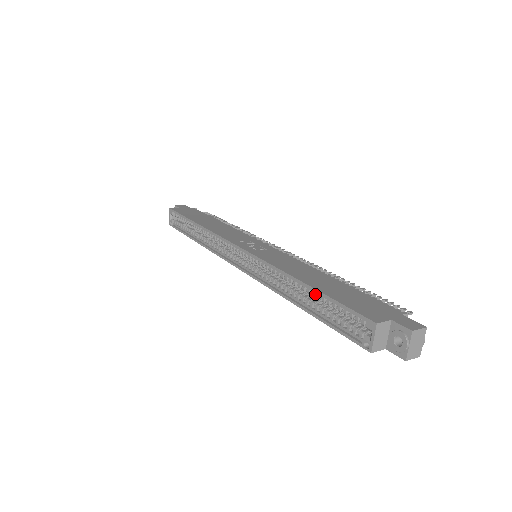
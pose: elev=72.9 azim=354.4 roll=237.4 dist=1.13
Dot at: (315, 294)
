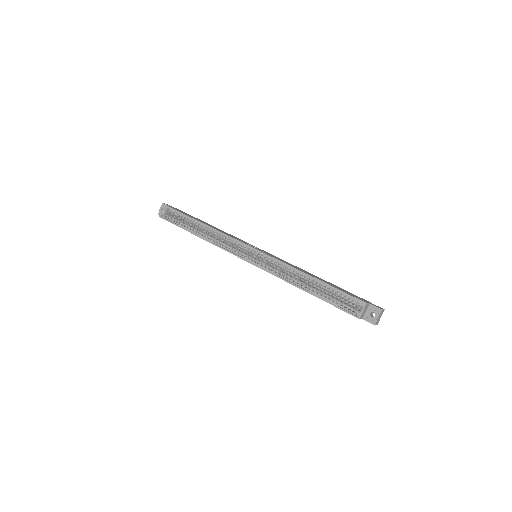
Dot at: (319, 285)
